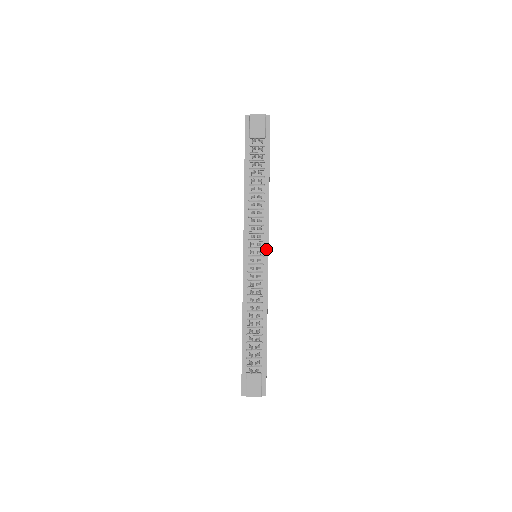
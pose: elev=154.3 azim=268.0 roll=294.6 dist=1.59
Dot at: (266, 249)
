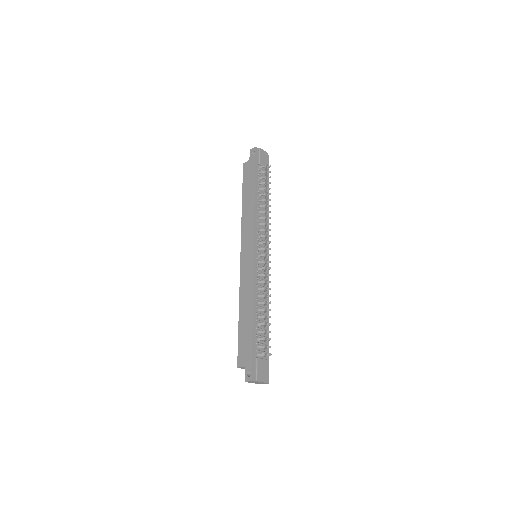
Dot at: (268, 251)
